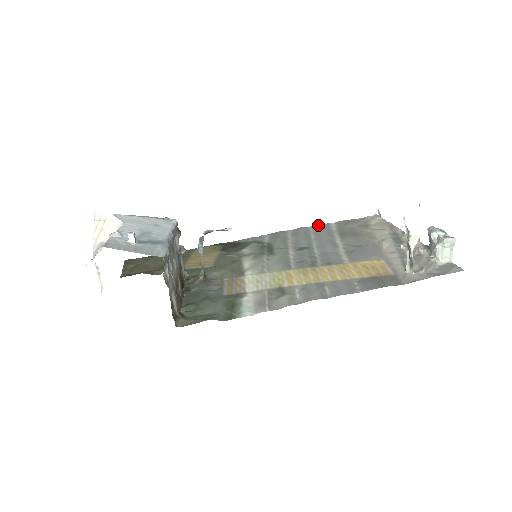
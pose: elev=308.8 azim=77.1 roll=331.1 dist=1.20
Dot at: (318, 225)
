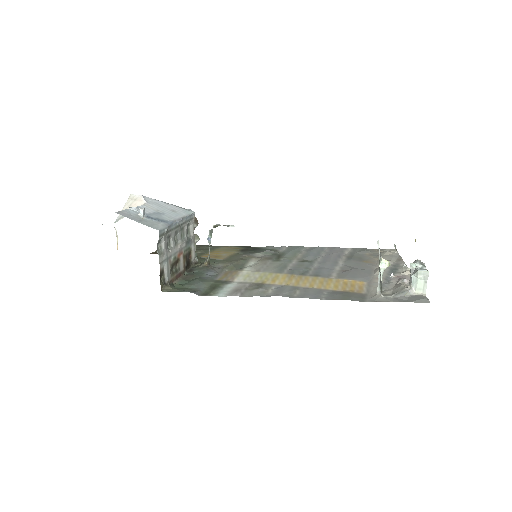
Dot at: (335, 247)
